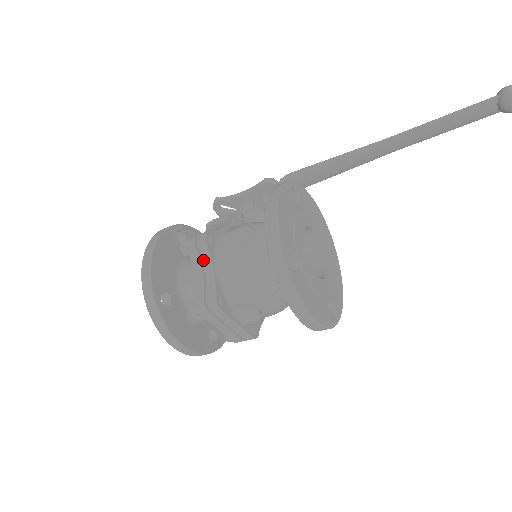
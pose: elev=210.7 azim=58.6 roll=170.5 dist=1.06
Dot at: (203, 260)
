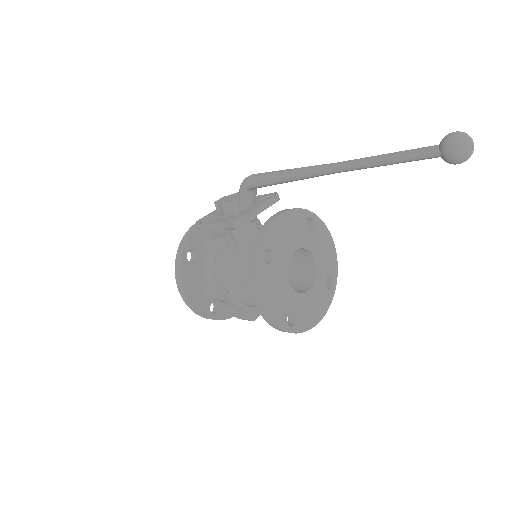
Dot at: (226, 302)
